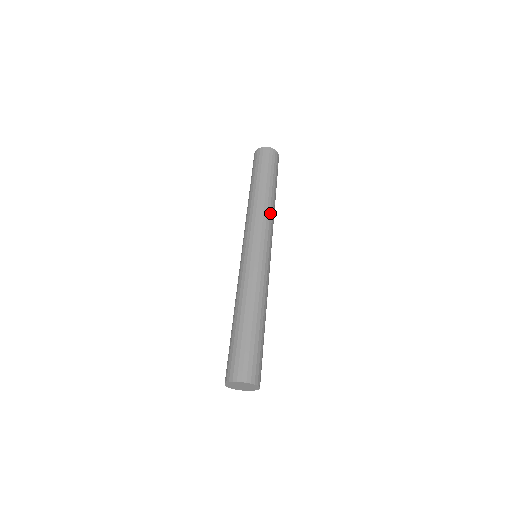
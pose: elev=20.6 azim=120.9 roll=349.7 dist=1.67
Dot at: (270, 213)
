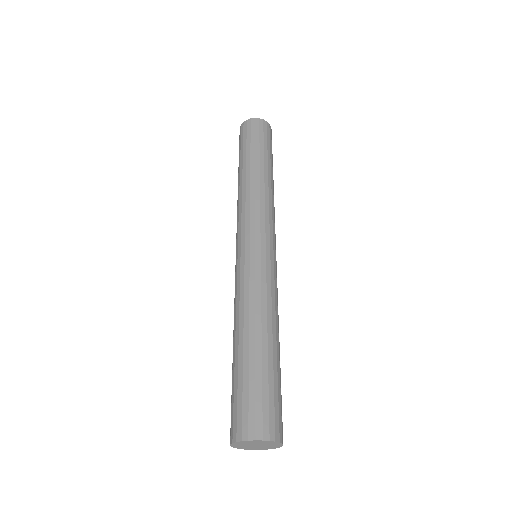
Dot at: occluded
